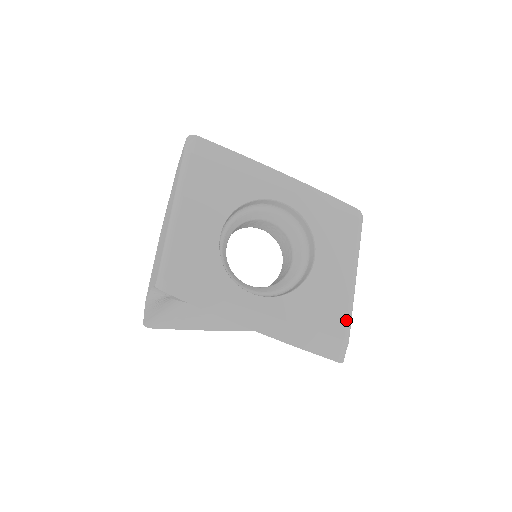
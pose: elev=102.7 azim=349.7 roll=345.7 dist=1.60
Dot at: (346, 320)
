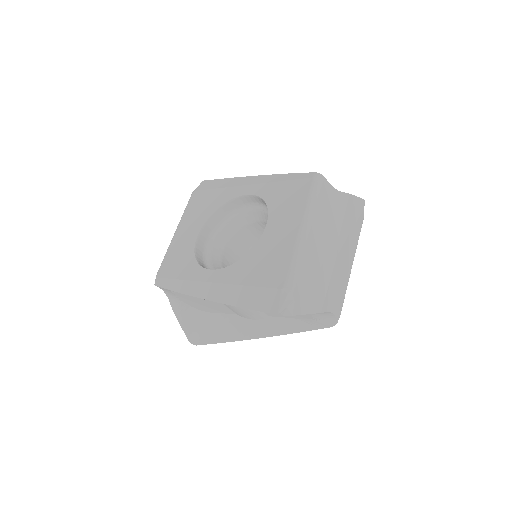
Dot at: (287, 270)
